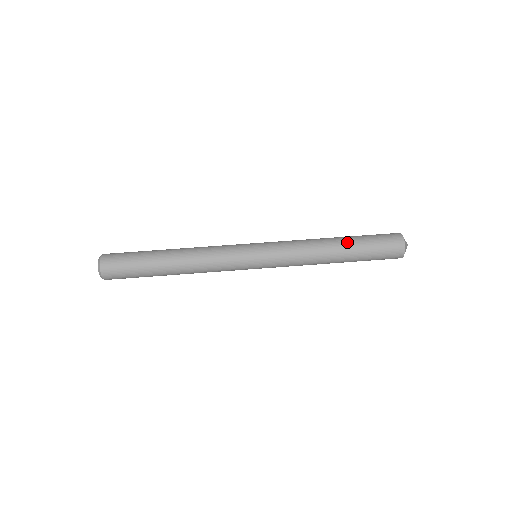
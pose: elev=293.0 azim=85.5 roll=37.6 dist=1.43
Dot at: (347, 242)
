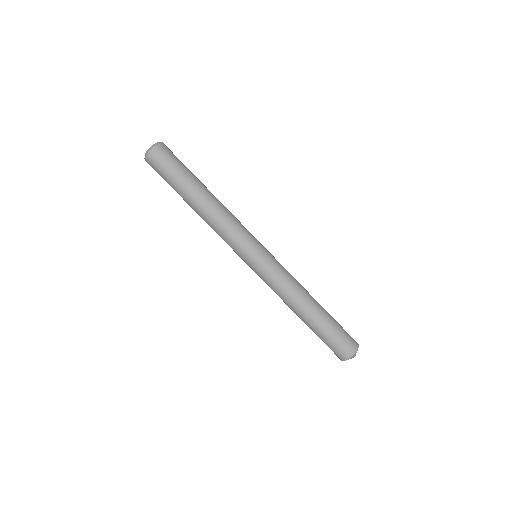
Dot at: (323, 309)
